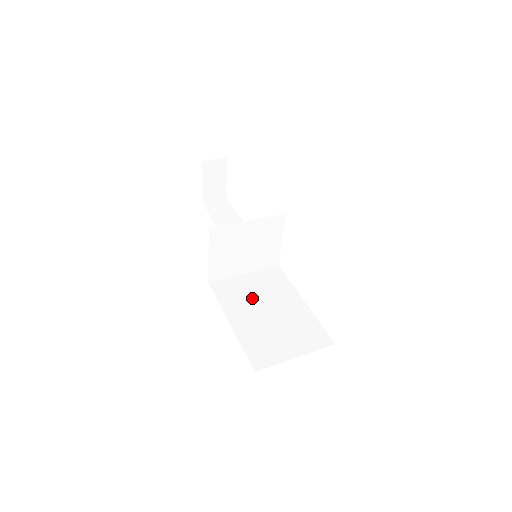
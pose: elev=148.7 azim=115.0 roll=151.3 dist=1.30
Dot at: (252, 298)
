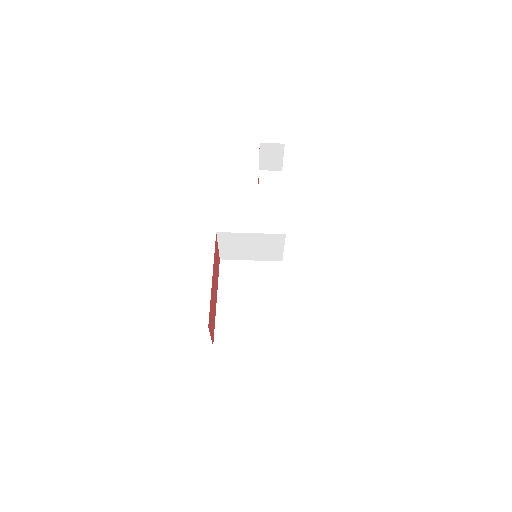
Dot at: (244, 285)
